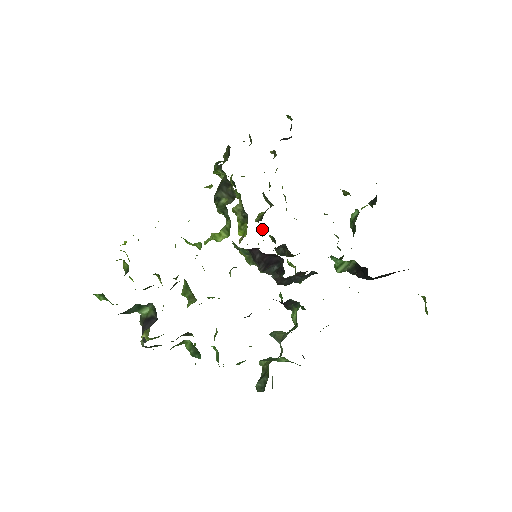
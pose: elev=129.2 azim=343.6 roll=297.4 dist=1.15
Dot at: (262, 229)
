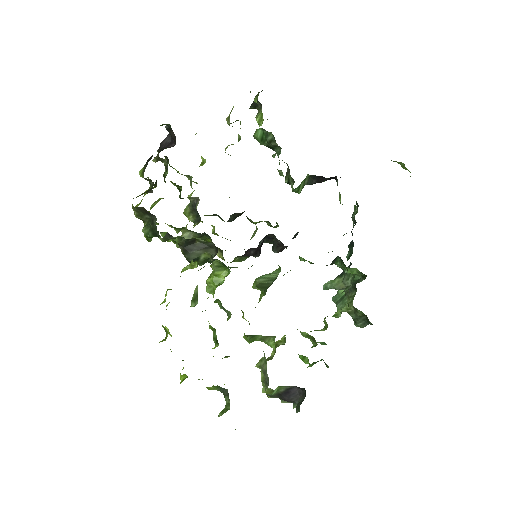
Dot at: occluded
